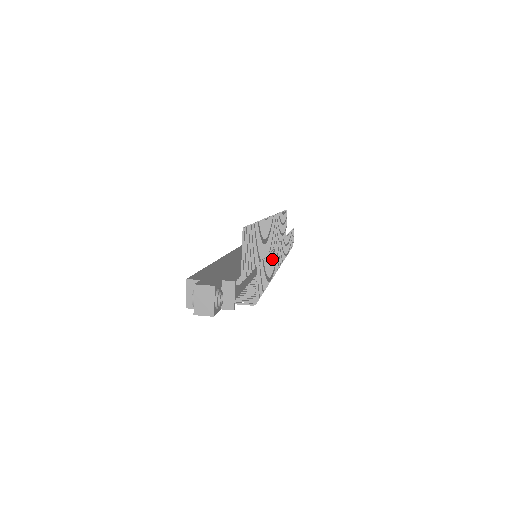
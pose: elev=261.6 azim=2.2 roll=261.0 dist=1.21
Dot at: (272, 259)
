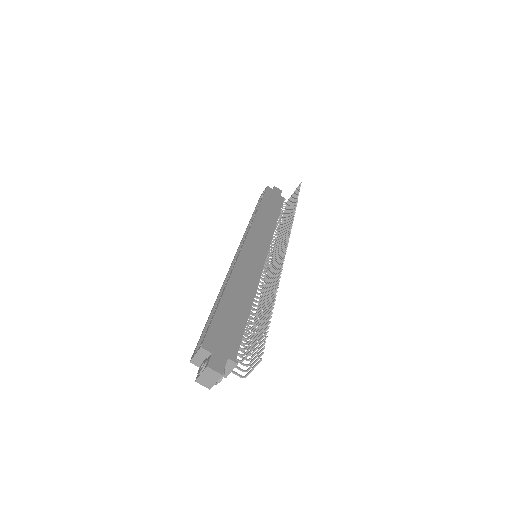
Dot at: occluded
